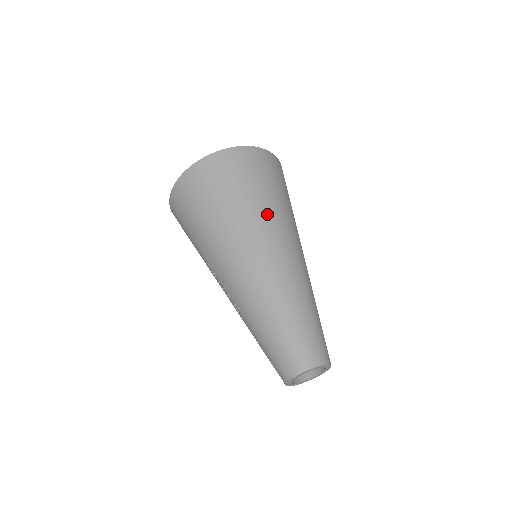
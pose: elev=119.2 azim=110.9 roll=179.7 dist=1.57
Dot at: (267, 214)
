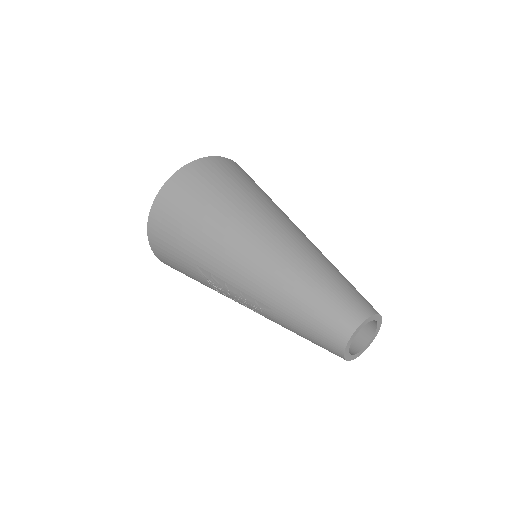
Dot at: (245, 205)
